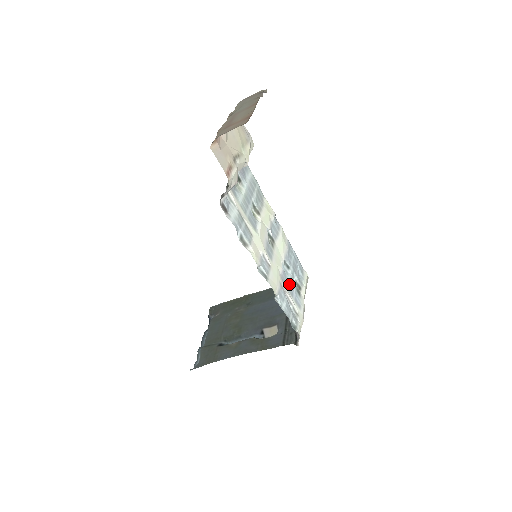
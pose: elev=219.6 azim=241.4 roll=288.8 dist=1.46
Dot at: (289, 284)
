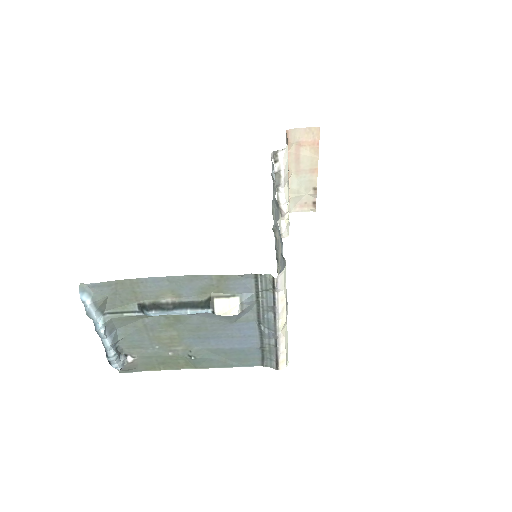
Dot at: occluded
